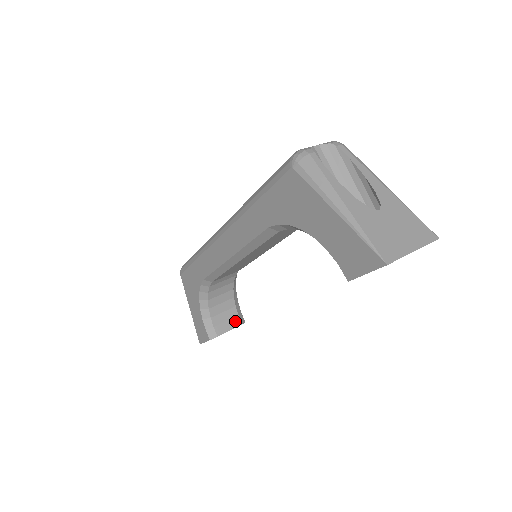
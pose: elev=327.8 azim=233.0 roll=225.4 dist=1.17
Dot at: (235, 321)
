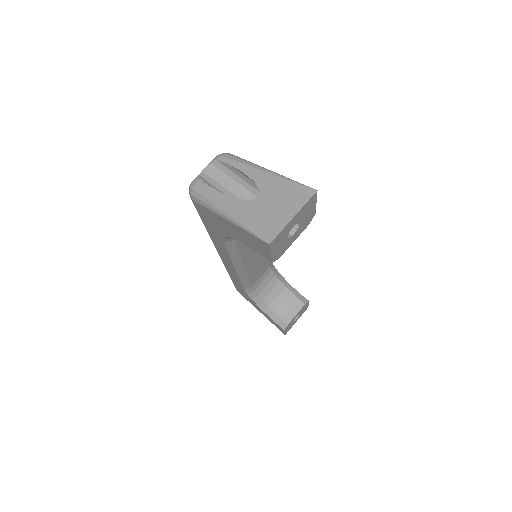
Dot at: (297, 305)
